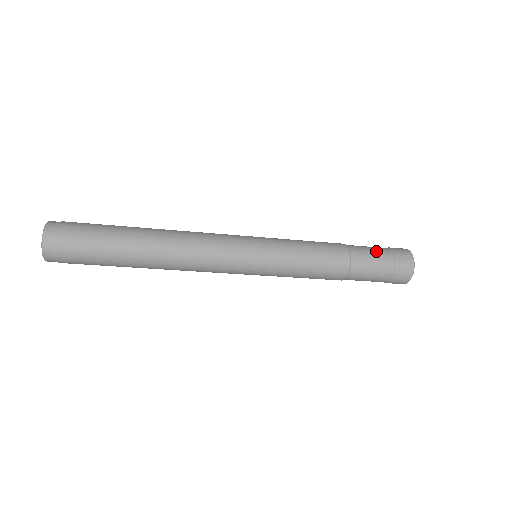
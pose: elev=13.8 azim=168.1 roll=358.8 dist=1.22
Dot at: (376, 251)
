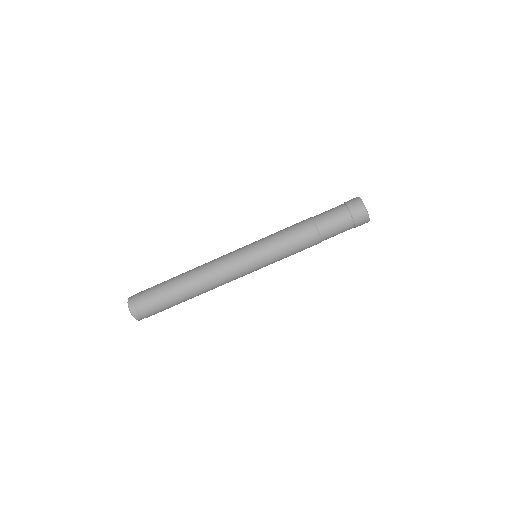
Dot at: (338, 221)
